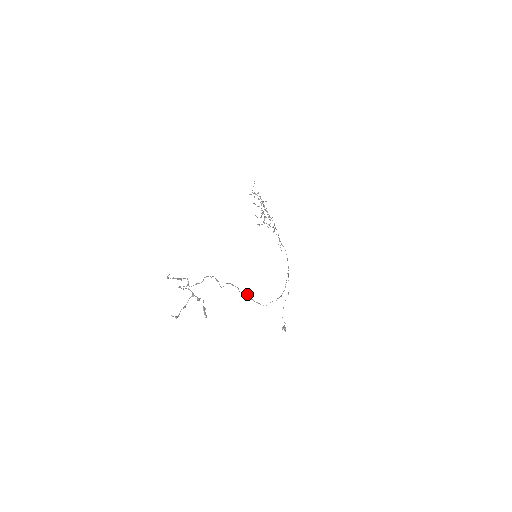
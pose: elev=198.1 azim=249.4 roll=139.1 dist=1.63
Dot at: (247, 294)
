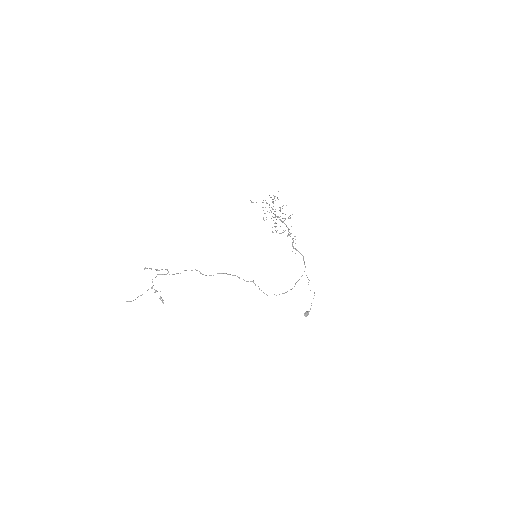
Dot at: (252, 281)
